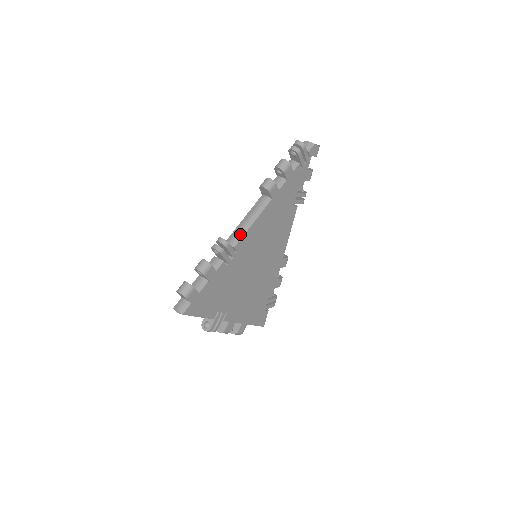
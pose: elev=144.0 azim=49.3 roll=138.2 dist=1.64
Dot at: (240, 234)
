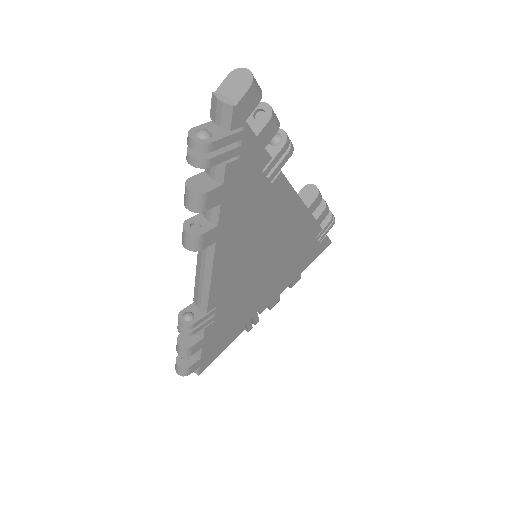
Dot at: (203, 296)
